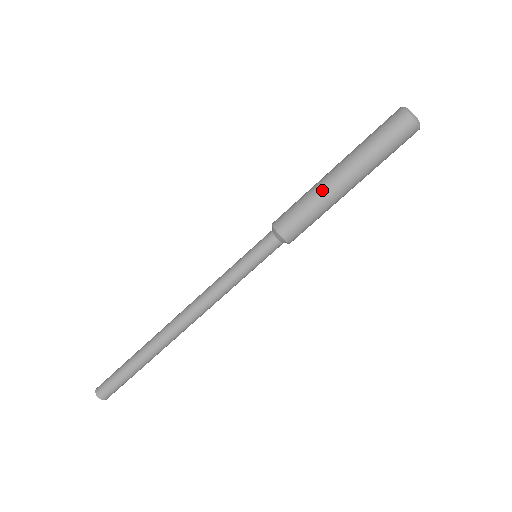
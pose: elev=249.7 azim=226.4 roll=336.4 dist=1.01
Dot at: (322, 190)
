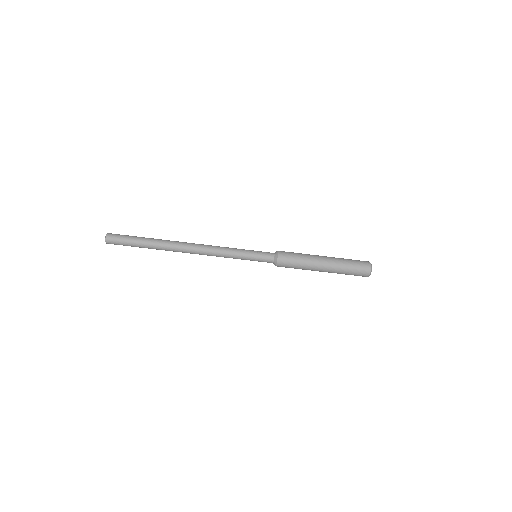
Dot at: (312, 257)
